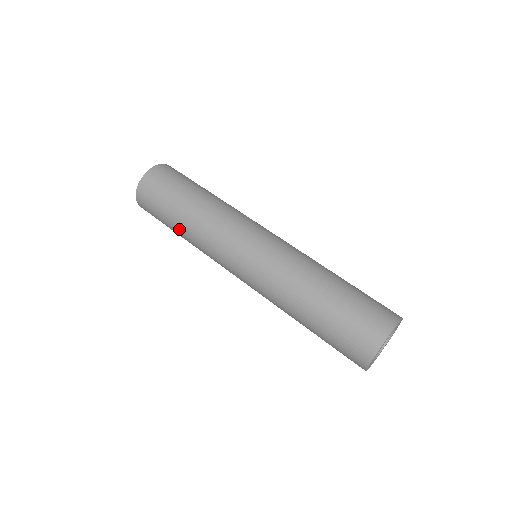
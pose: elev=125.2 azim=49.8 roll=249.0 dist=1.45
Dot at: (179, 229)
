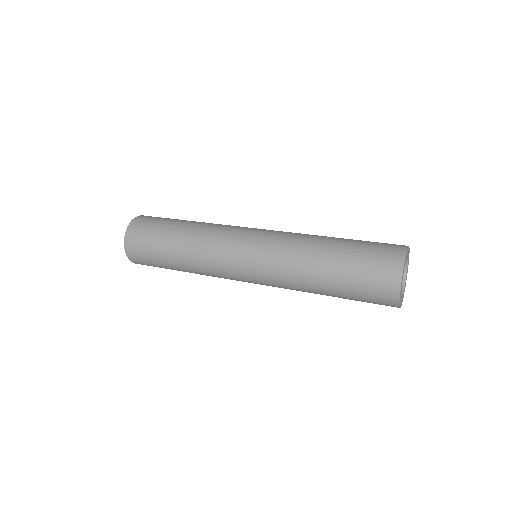
Dot at: (182, 227)
